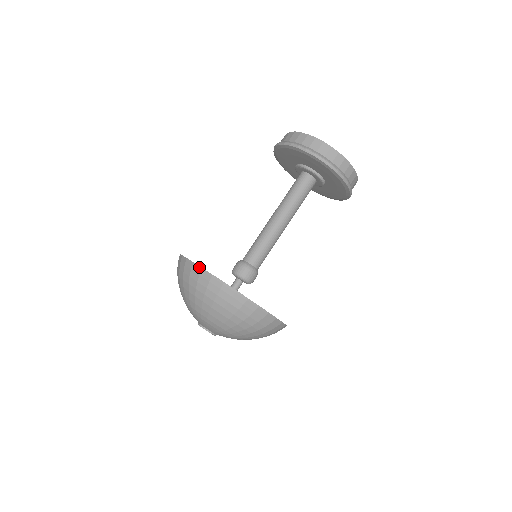
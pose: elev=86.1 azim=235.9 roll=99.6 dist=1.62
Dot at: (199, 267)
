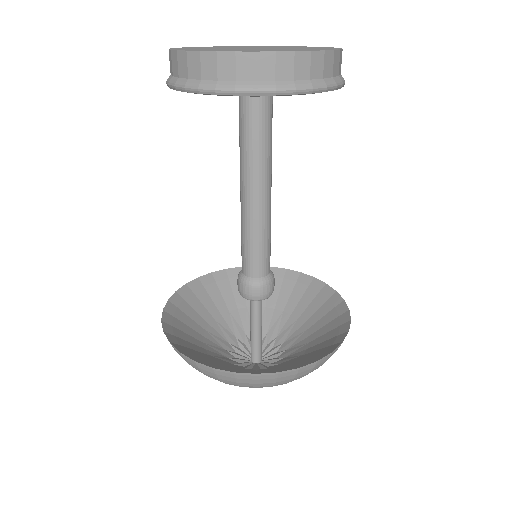
Dot at: (190, 360)
